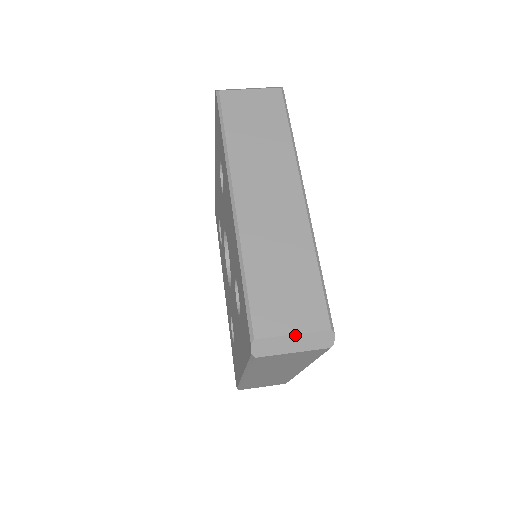
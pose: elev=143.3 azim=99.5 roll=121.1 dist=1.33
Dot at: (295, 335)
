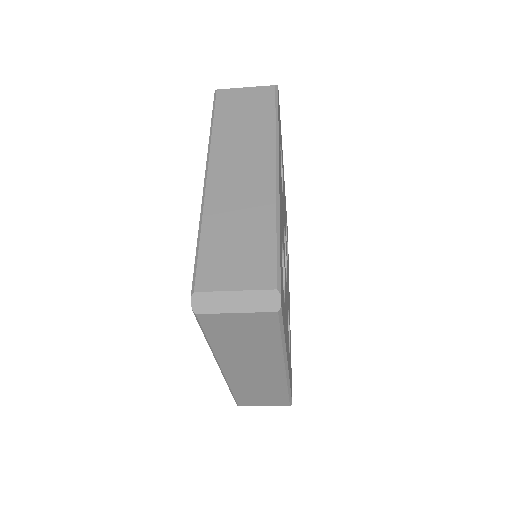
Dot at: (237, 292)
